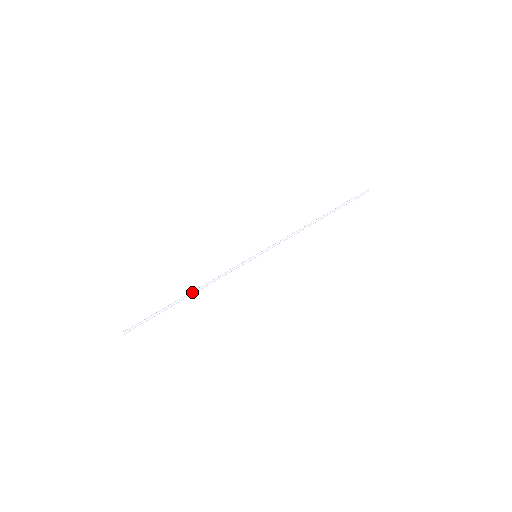
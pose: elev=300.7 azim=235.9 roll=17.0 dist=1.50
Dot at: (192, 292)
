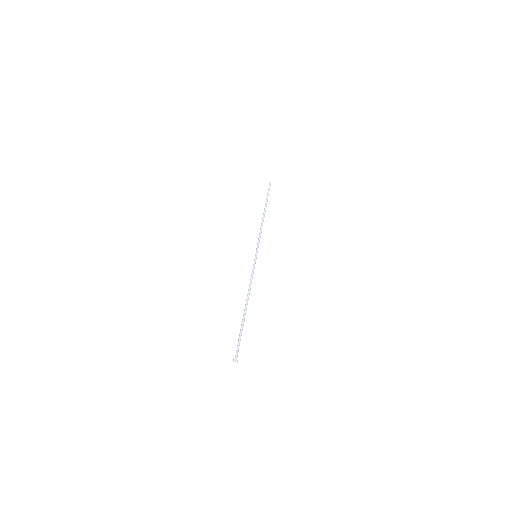
Dot at: (247, 303)
